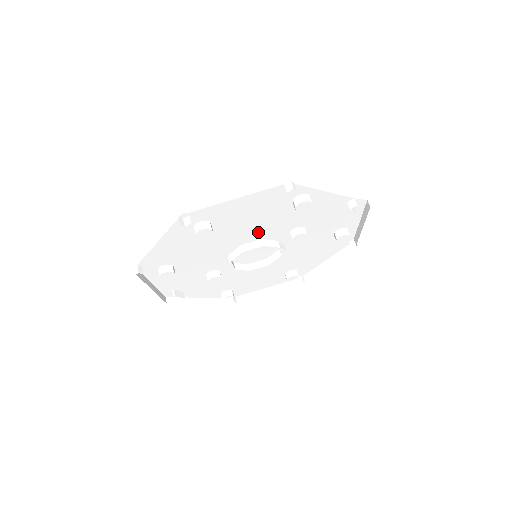
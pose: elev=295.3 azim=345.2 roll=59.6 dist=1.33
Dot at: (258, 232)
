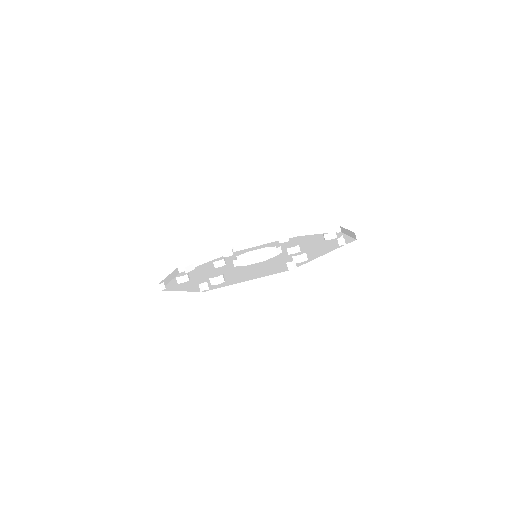
Dot at: occluded
